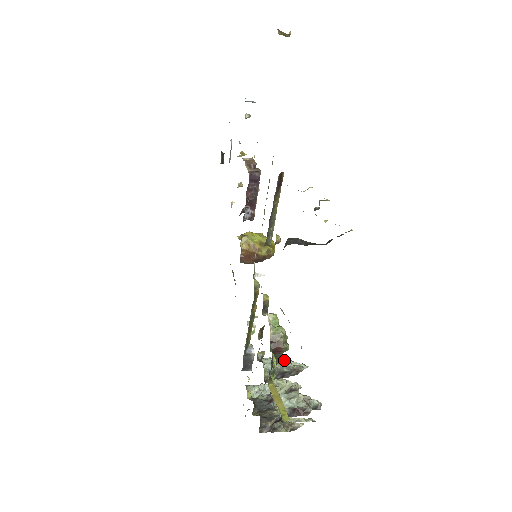
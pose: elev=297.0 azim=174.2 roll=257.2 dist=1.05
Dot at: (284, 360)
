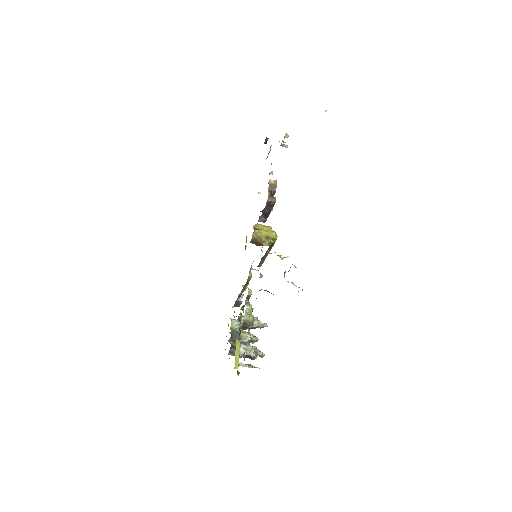
Dot at: (255, 319)
